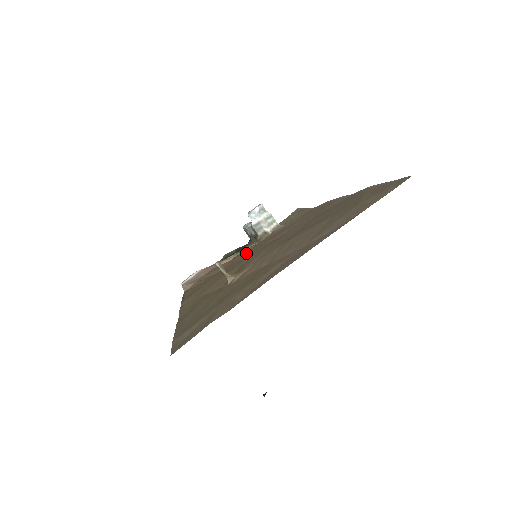
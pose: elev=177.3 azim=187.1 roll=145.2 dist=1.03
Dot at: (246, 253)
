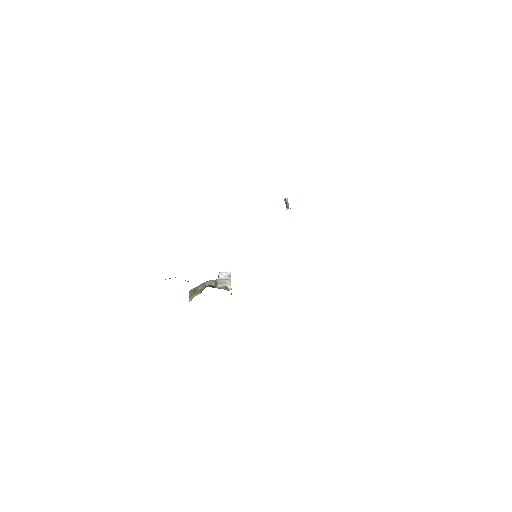
Dot at: occluded
